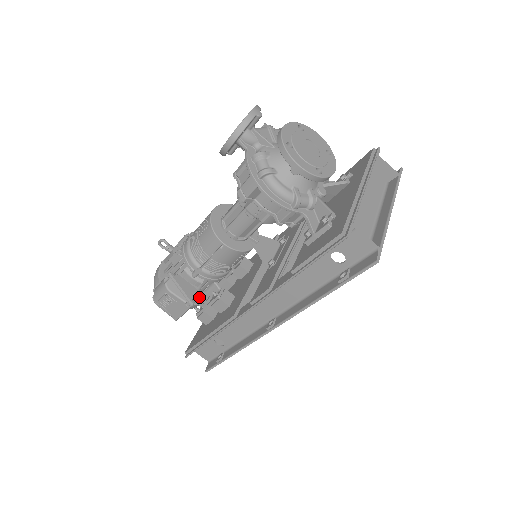
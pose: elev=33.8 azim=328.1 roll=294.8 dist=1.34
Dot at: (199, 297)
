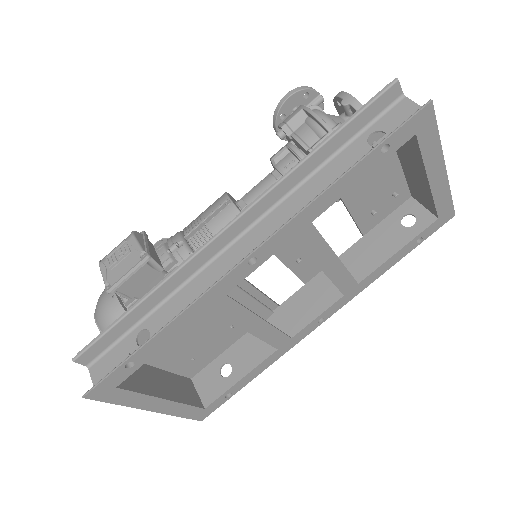
Dot at: occluded
